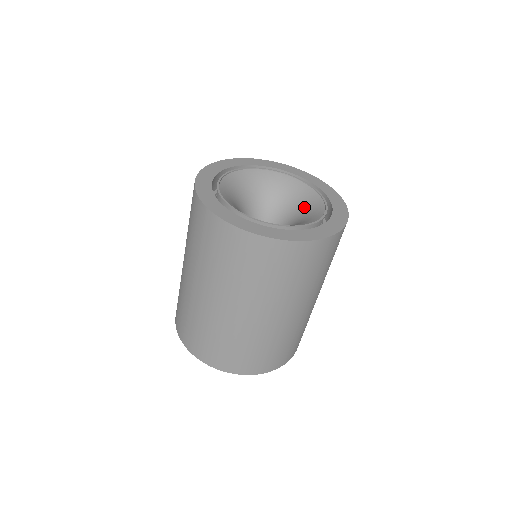
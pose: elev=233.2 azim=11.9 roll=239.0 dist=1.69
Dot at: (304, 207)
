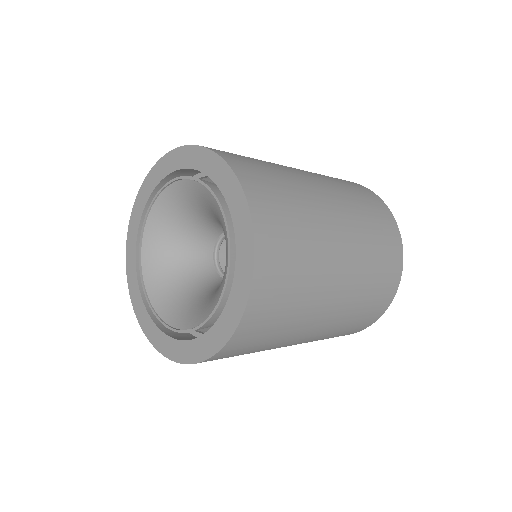
Dot at: (223, 230)
